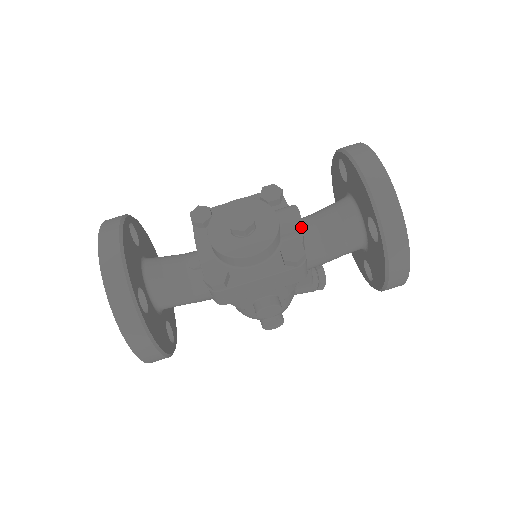
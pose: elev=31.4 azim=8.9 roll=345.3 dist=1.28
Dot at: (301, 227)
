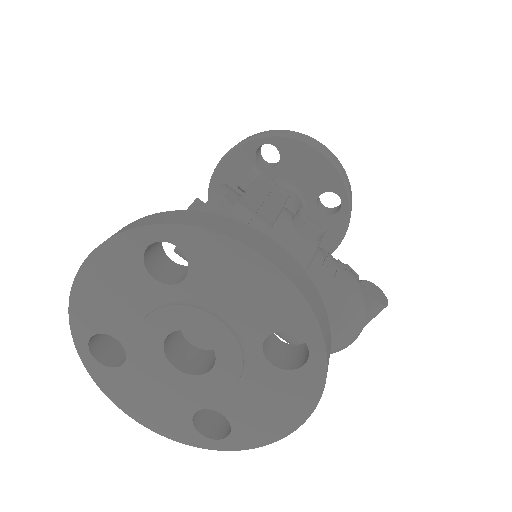
Dot at: occluded
